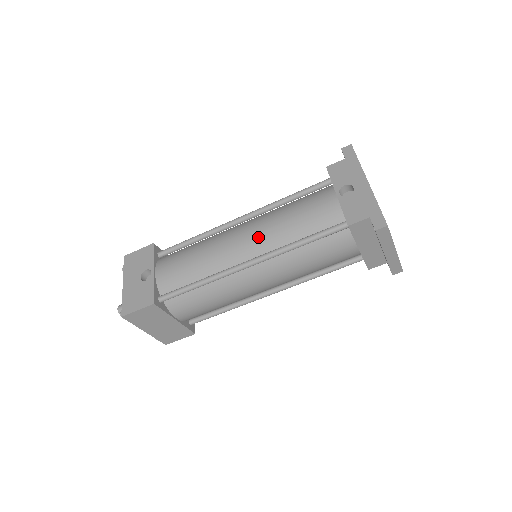
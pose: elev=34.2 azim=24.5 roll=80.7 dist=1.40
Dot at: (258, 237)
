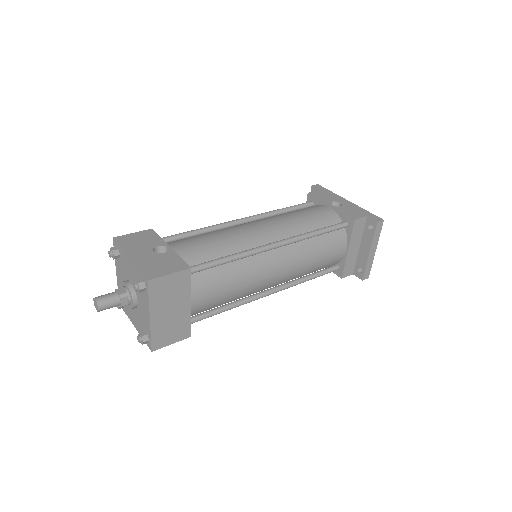
Dot at: (277, 226)
